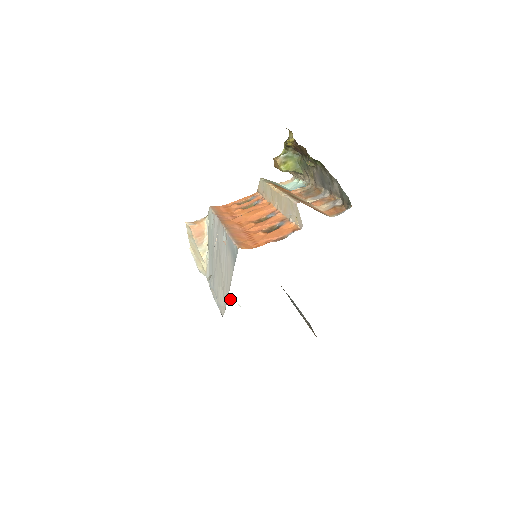
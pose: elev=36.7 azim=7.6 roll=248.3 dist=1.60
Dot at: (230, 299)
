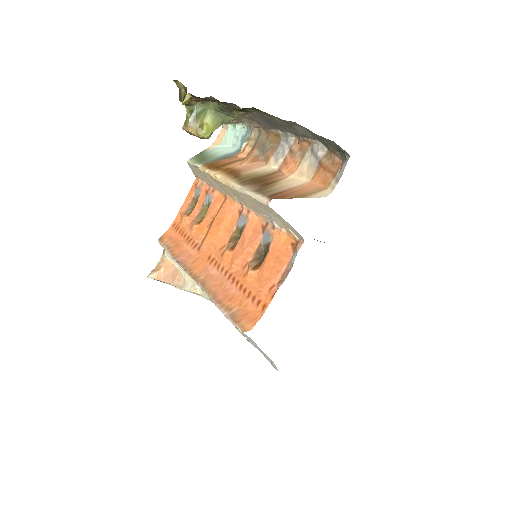
Dot at: occluded
